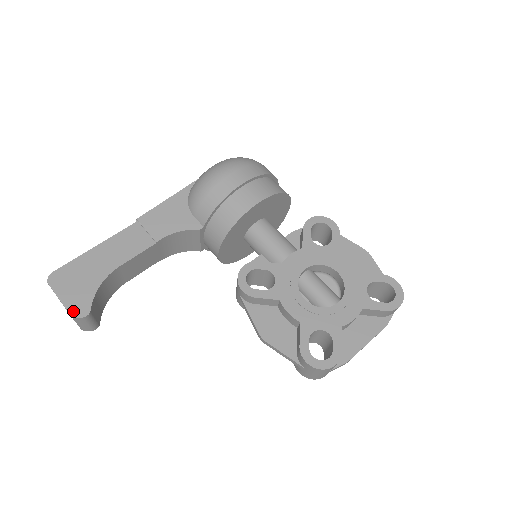
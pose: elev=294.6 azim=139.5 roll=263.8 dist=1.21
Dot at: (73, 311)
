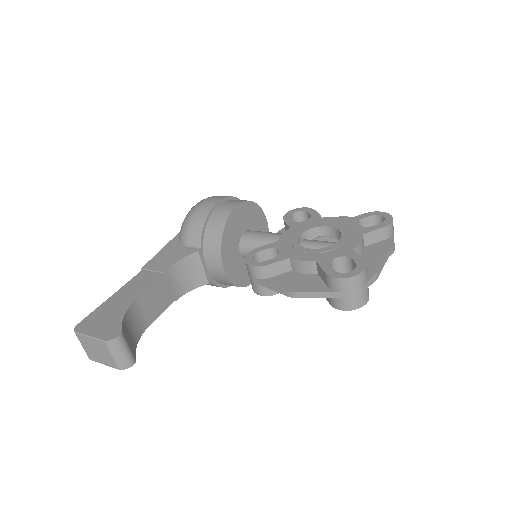
Dot at: (106, 338)
